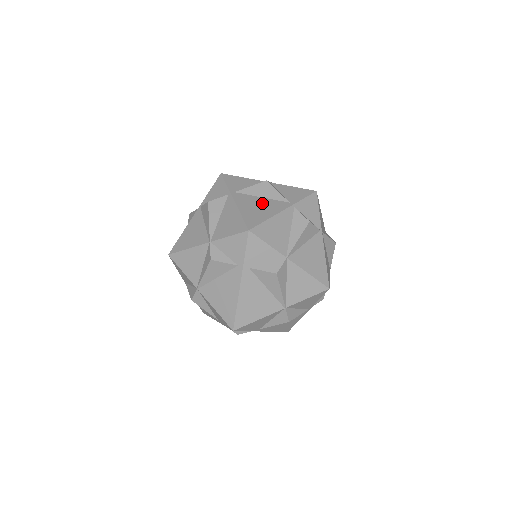
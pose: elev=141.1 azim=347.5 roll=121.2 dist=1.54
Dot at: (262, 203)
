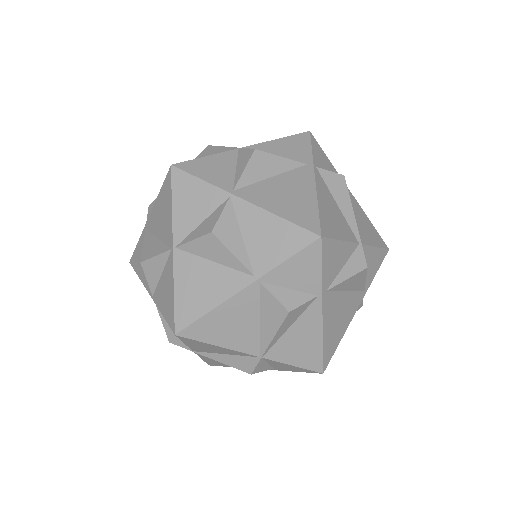
Dot at: (344, 306)
